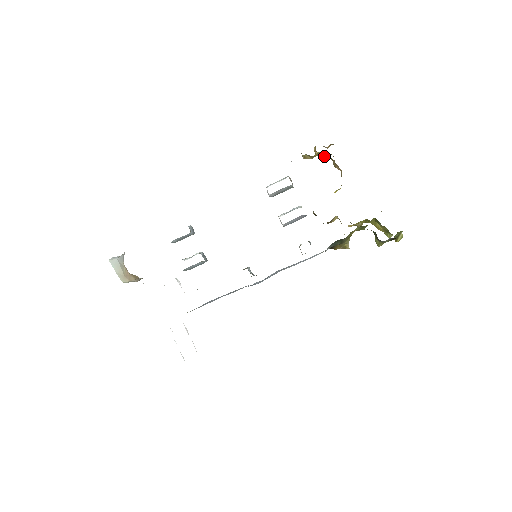
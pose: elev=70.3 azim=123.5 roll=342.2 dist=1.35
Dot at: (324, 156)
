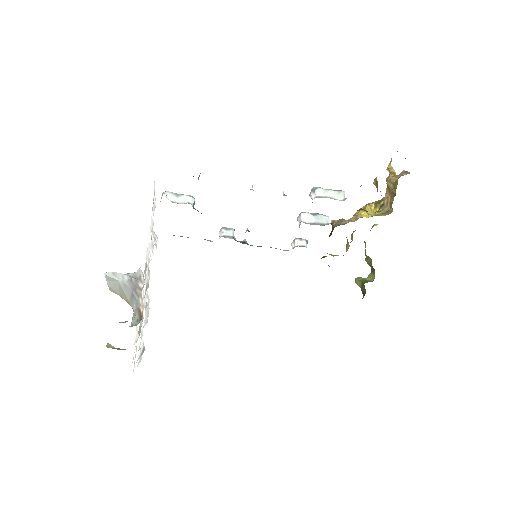
Dot at: occluded
